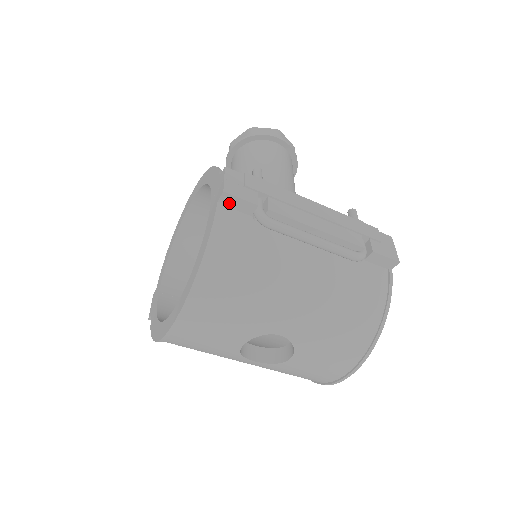
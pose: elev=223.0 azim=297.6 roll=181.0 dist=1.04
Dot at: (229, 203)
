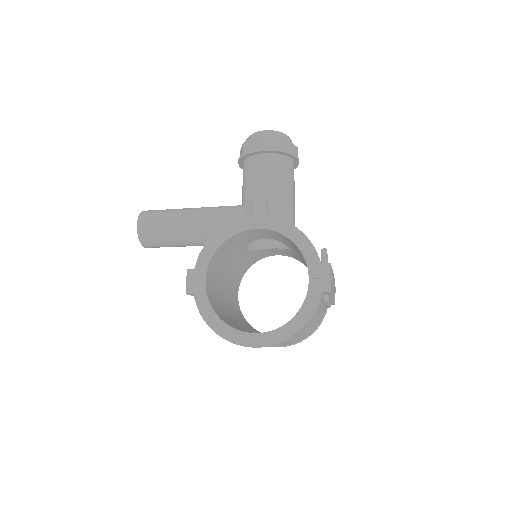
Dot at: (324, 292)
